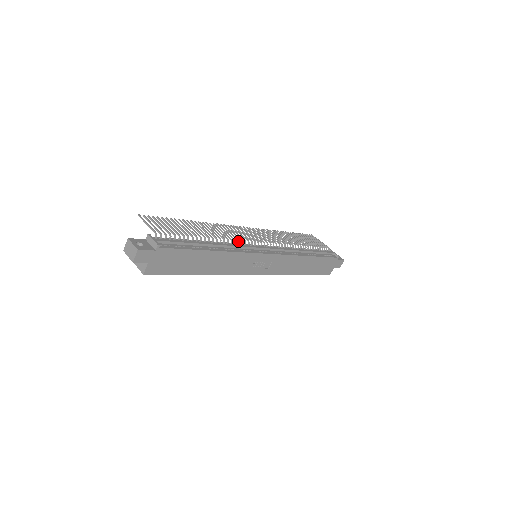
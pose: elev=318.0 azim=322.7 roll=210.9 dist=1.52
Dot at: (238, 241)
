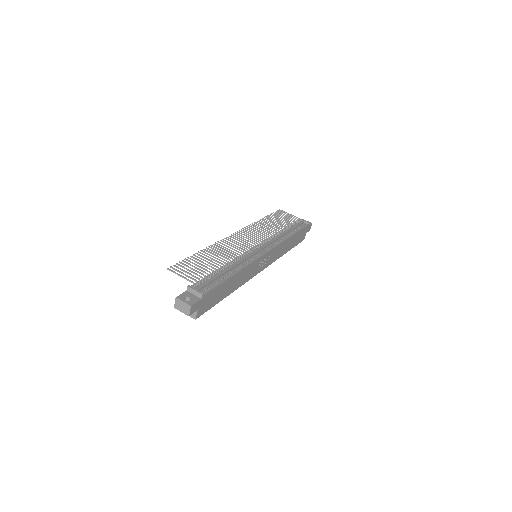
Dot at: (244, 253)
